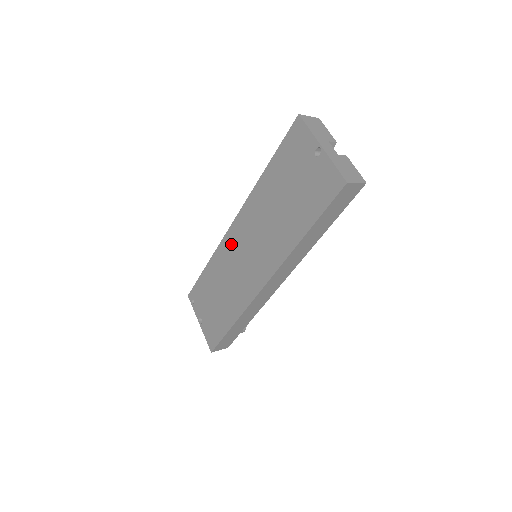
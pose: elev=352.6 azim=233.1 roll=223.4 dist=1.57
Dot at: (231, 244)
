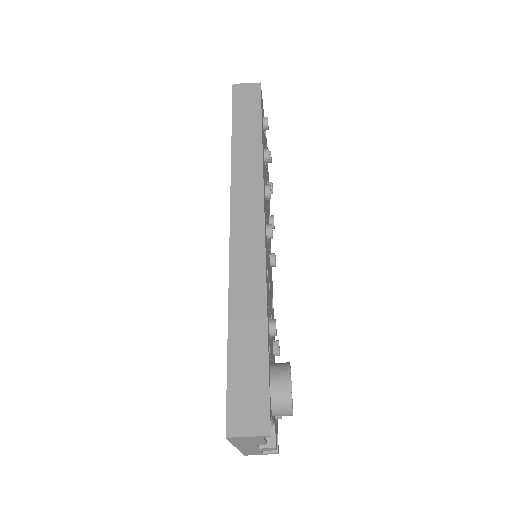
Dot at: occluded
